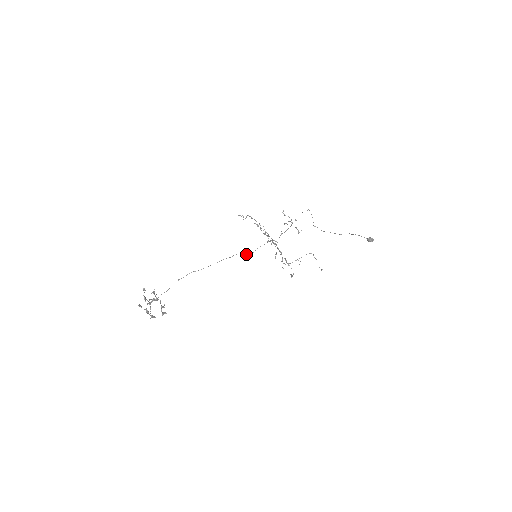
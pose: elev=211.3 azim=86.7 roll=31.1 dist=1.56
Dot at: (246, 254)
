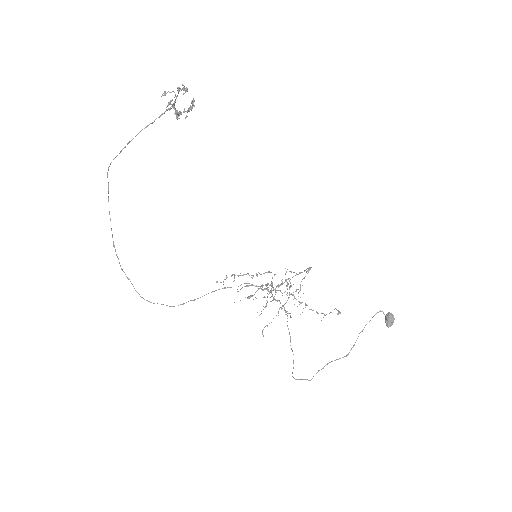
Dot at: (223, 288)
